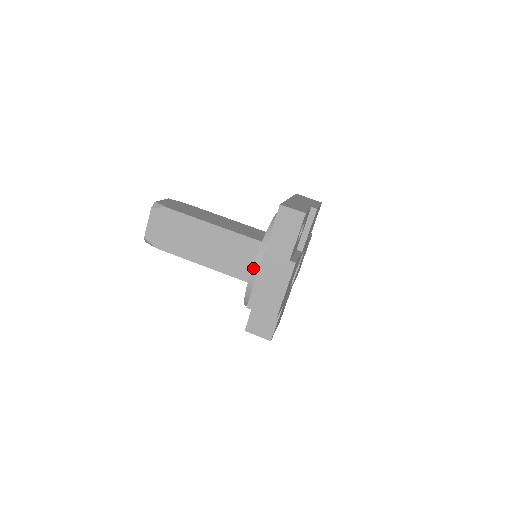
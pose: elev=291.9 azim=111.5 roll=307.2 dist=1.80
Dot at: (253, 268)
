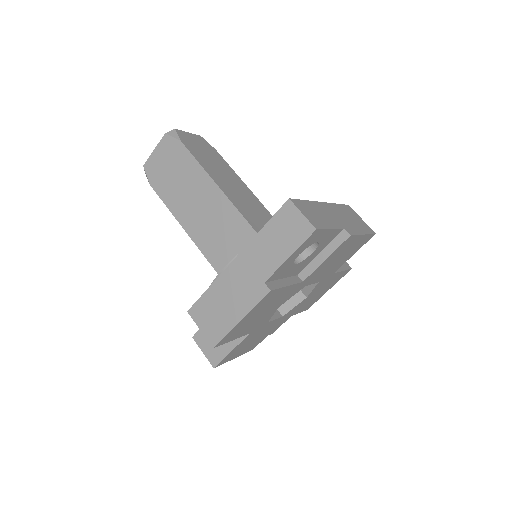
Dot at: (226, 267)
